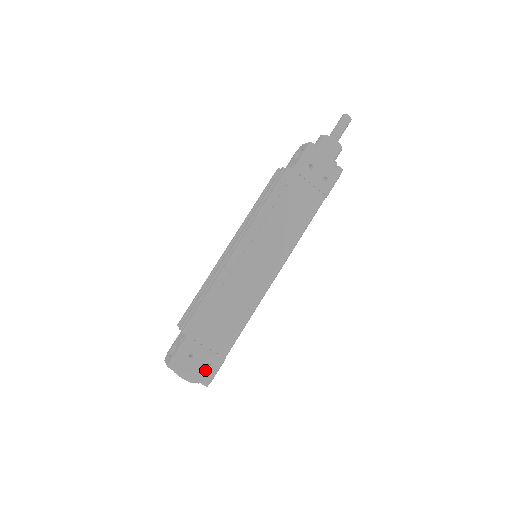
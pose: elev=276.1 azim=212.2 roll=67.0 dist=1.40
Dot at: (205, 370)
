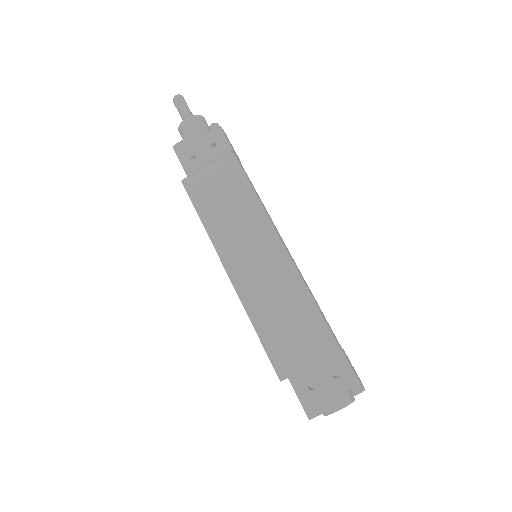
Dot at: (339, 382)
